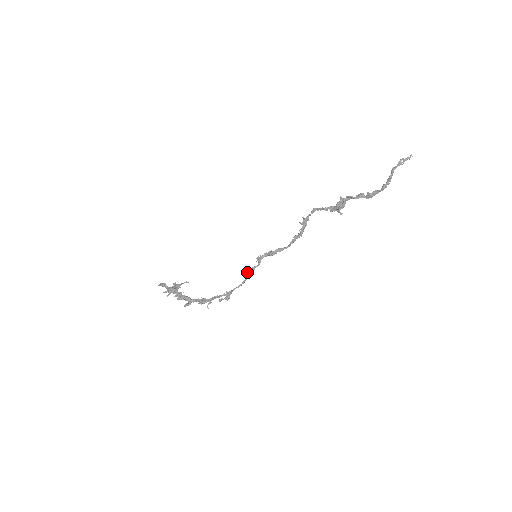
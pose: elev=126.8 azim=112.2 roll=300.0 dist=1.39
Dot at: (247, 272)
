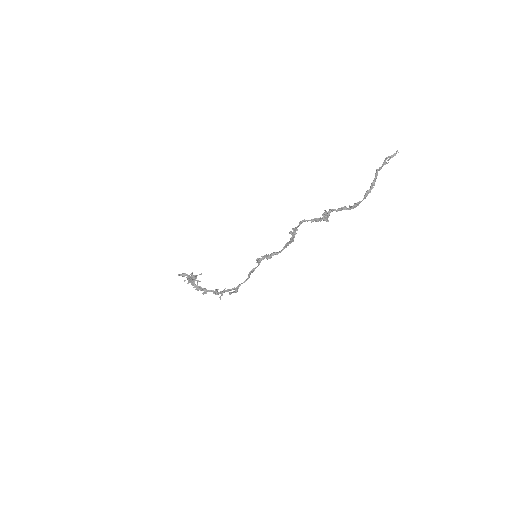
Dot at: (249, 273)
